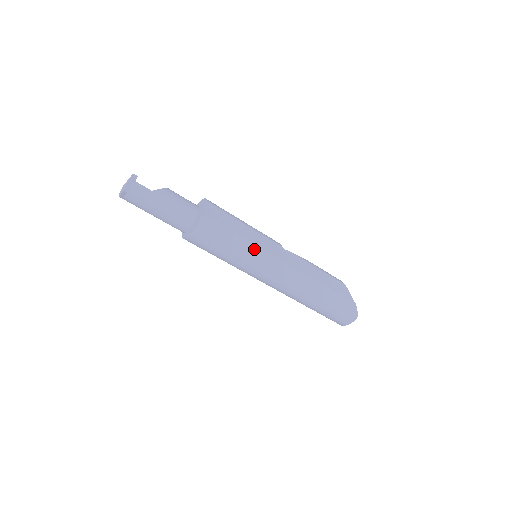
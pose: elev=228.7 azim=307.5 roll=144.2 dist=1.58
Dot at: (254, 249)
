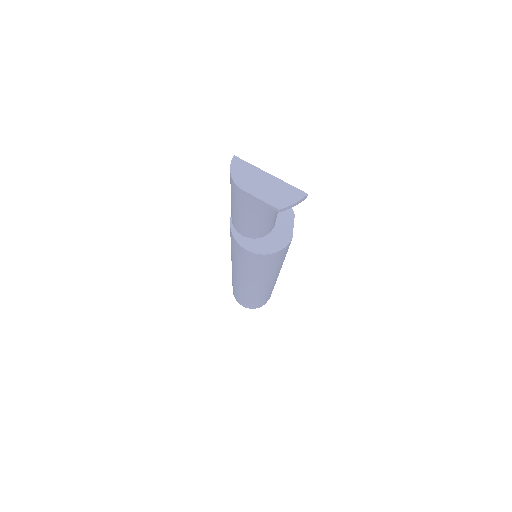
Dot at: (280, 267)
